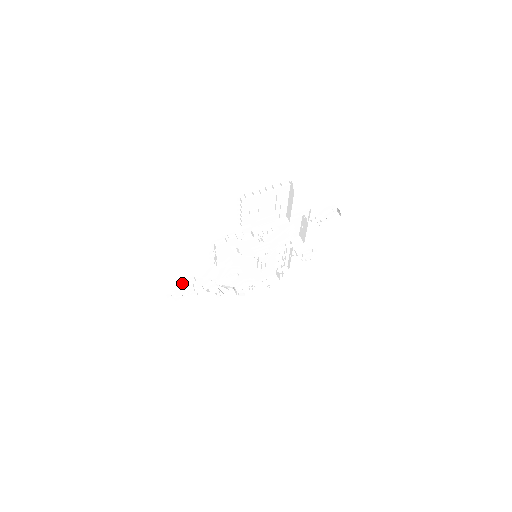
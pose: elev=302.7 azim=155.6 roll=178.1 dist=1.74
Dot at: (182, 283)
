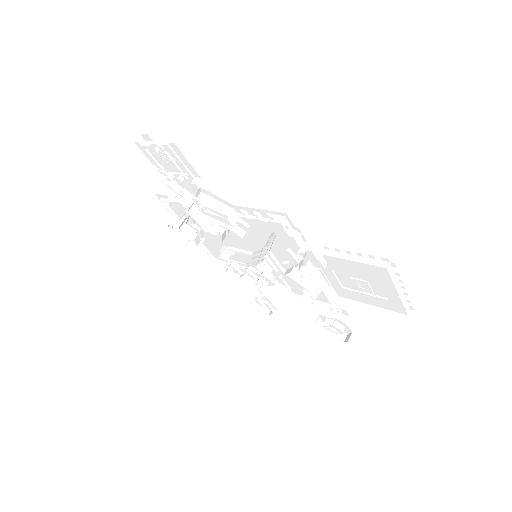
Dot at: (181, 160)
